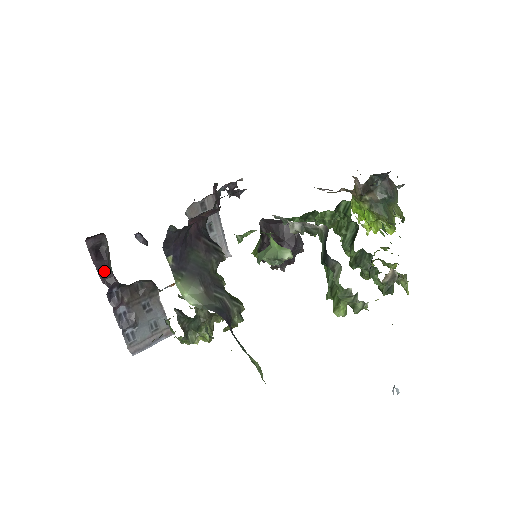
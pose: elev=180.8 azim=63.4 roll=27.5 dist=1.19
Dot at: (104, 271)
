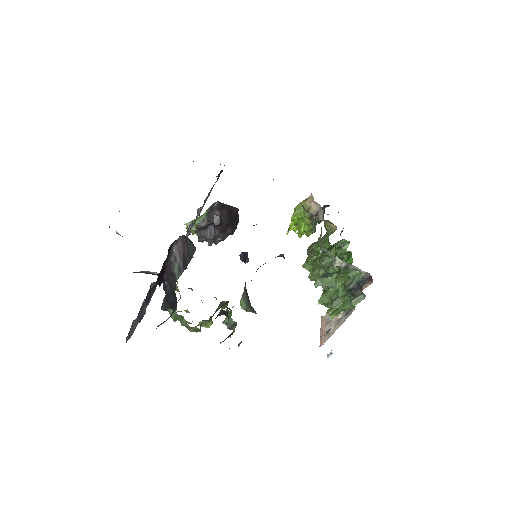
Dot at: (161, 270)
